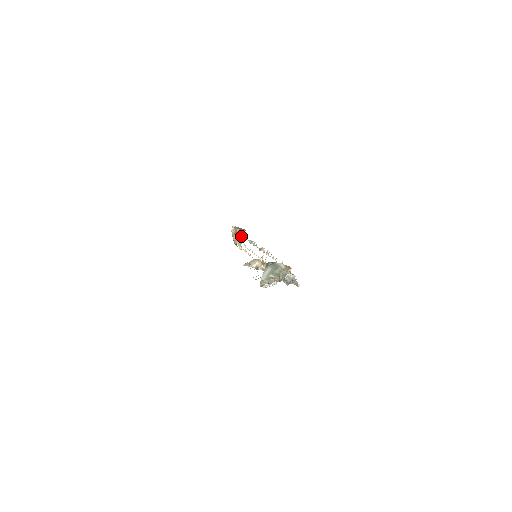
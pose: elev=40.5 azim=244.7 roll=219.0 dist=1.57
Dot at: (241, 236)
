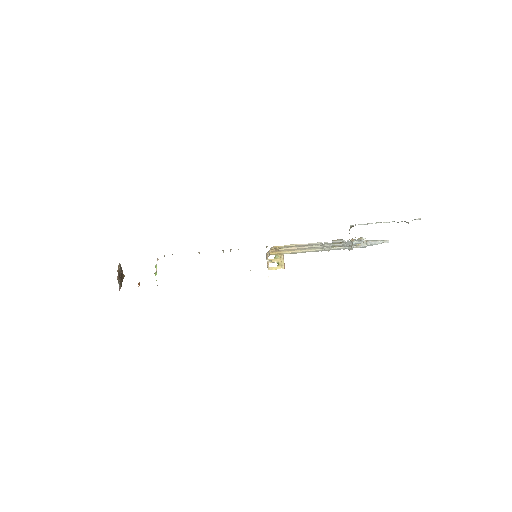
Dot at: (121, 280)
